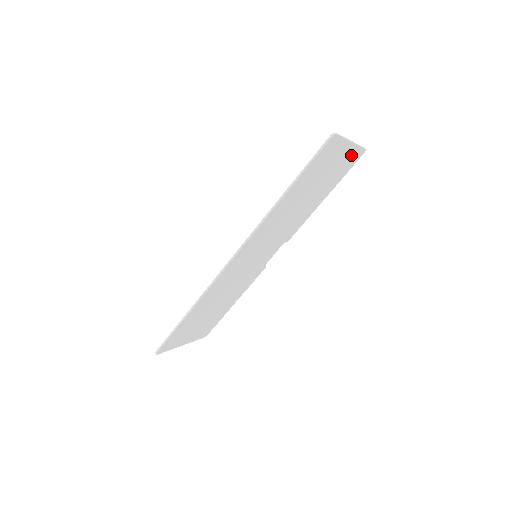
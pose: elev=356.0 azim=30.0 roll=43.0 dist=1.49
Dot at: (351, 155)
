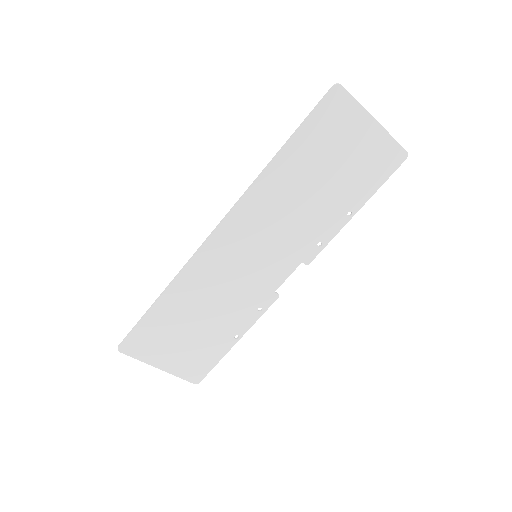
Dot at: (382, 147)
